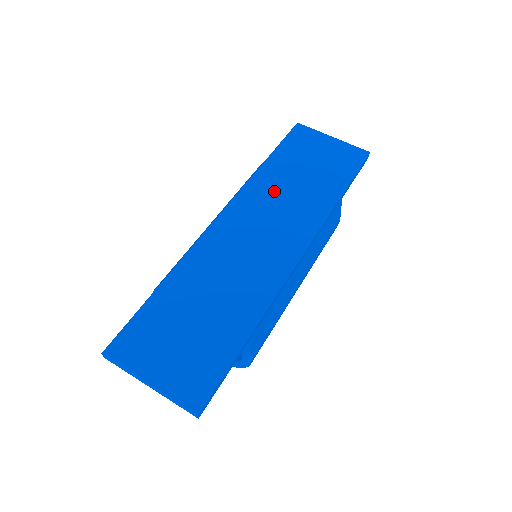
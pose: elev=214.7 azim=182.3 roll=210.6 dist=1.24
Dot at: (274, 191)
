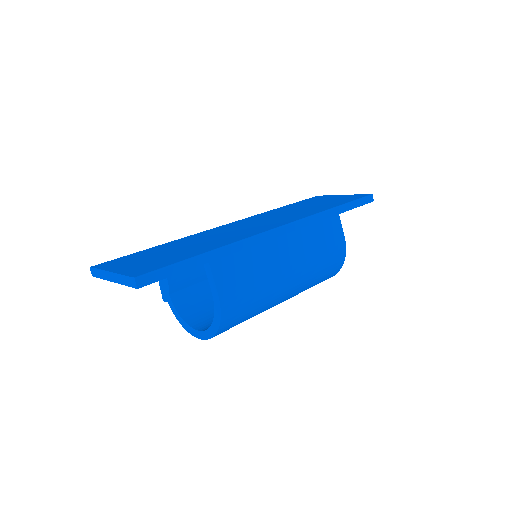
Dot at: (278, 213)
